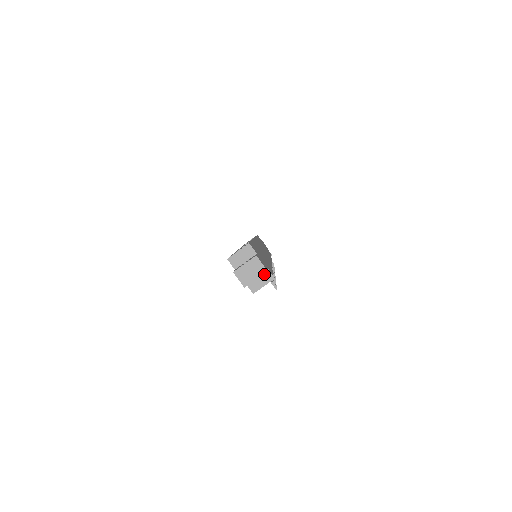
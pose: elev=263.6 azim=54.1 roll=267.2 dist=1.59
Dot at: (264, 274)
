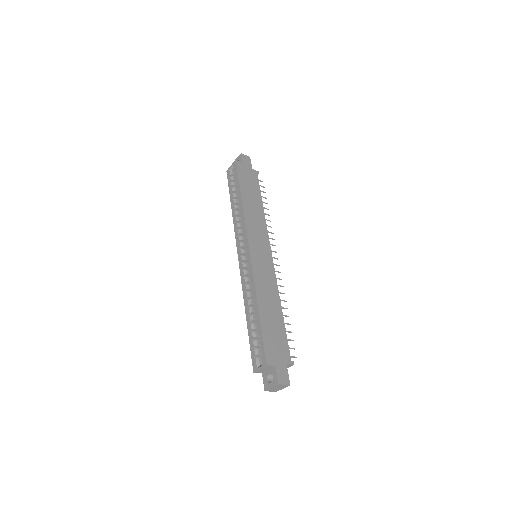
Dot at: occluded
